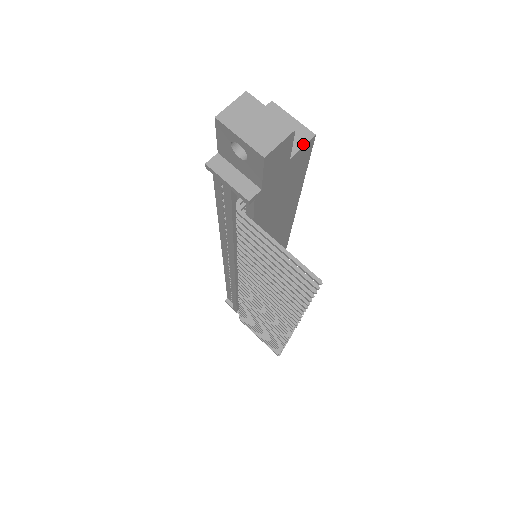
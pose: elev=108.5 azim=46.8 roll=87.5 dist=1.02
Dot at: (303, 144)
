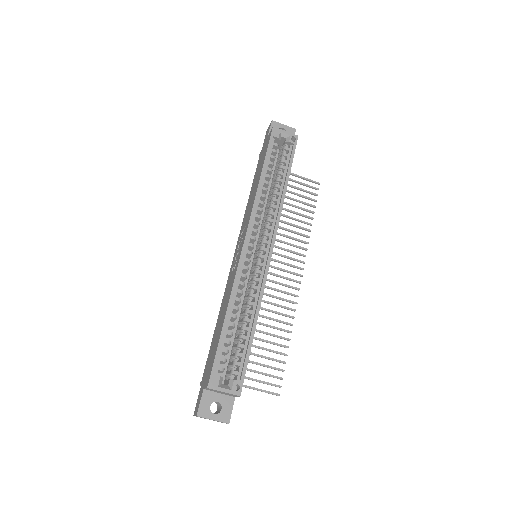
Dot at: occluded
